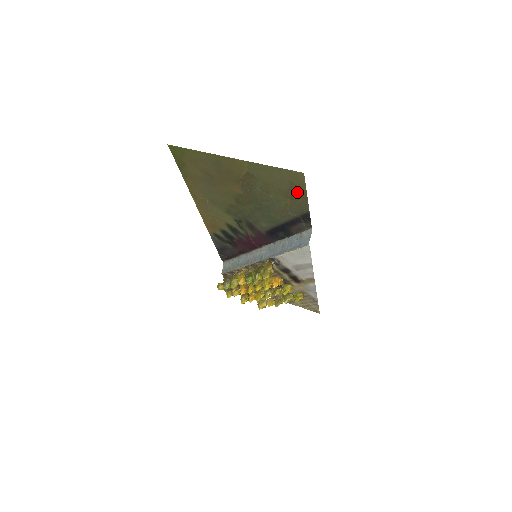
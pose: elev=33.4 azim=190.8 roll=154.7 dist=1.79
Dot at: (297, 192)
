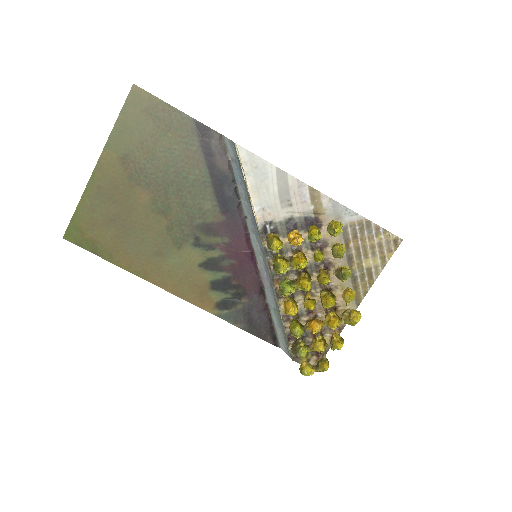
Dot at: (160, 114)
